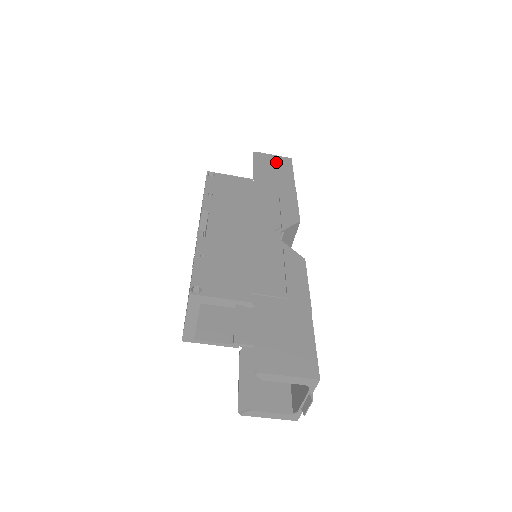
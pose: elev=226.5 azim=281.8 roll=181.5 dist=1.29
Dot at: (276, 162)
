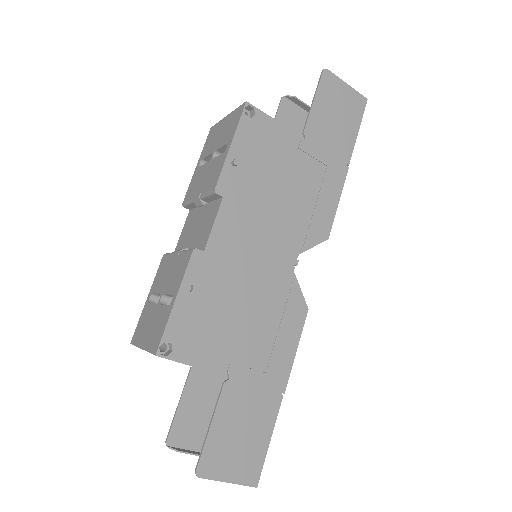
Dot at: (345, 103)
